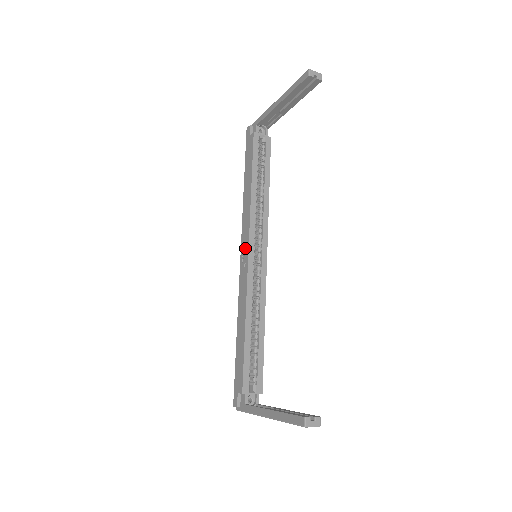
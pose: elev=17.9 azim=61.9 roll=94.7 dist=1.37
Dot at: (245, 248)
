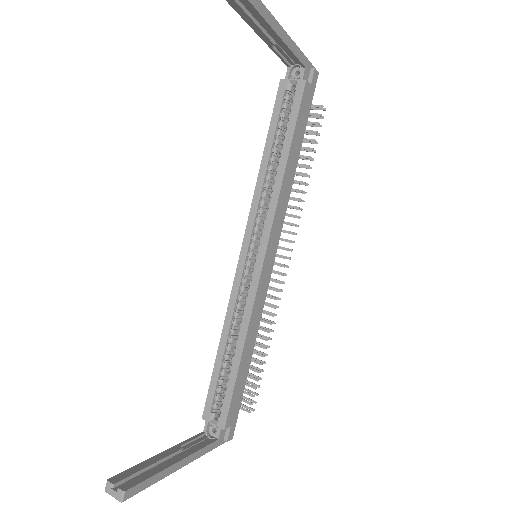
Dot at: occluded
